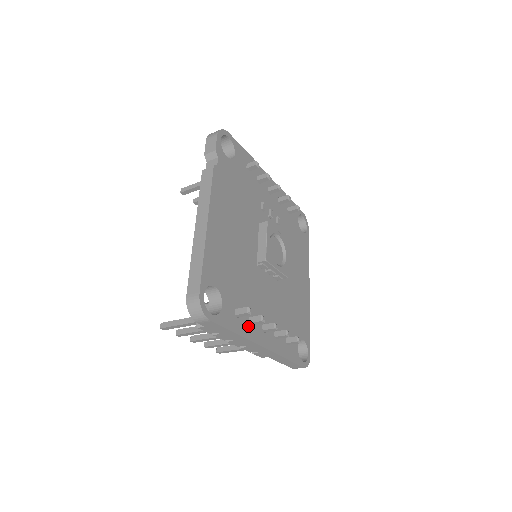
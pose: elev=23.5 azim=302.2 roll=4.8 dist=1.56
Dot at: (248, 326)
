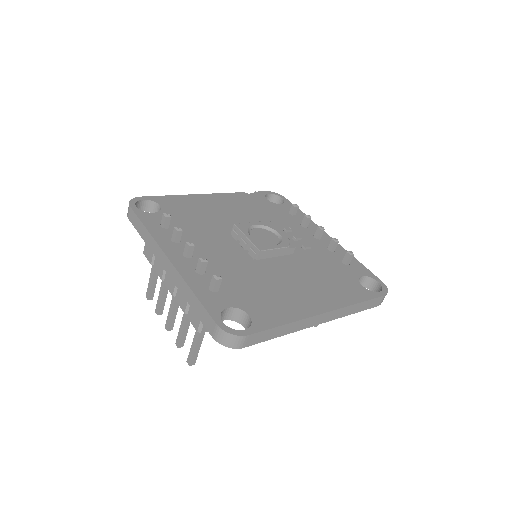
Dot at: (167, 238)
